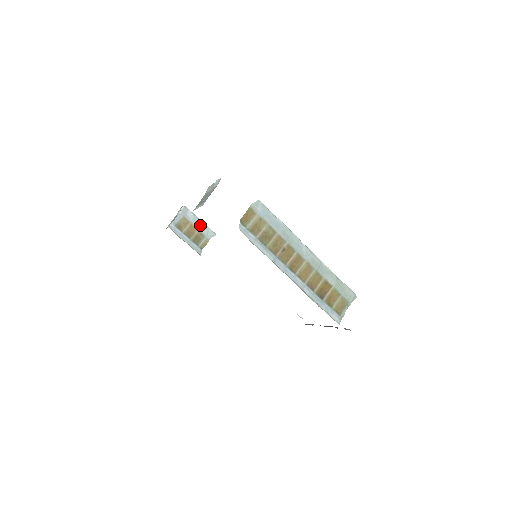
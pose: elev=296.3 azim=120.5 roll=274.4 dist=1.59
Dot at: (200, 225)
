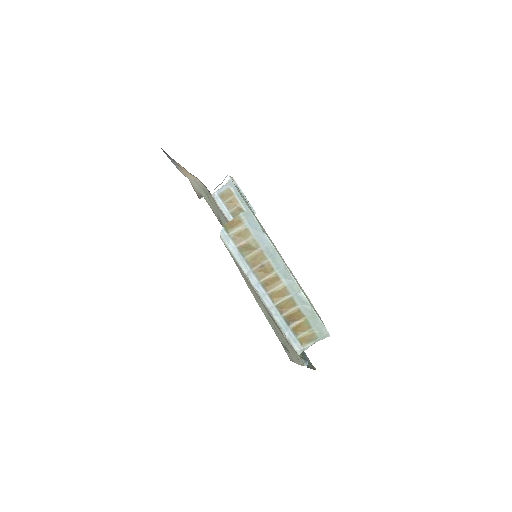
Dot at: (243, 200)
